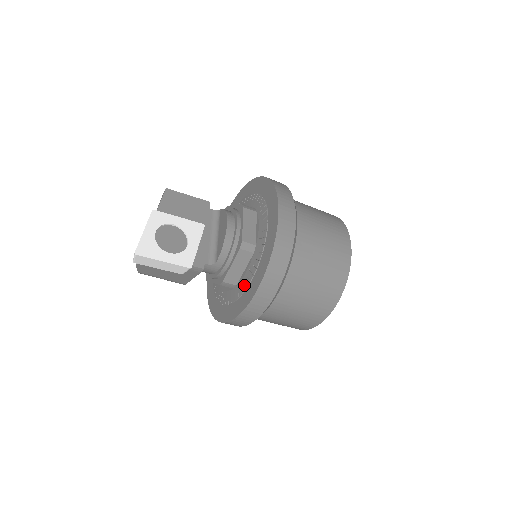
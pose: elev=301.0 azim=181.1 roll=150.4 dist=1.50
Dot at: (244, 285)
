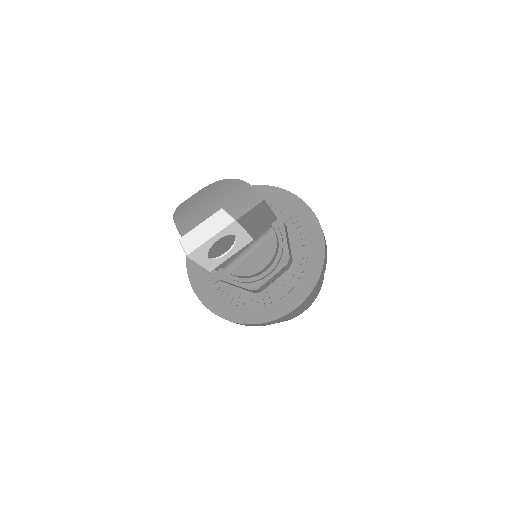
Dot at: (226, 296)
